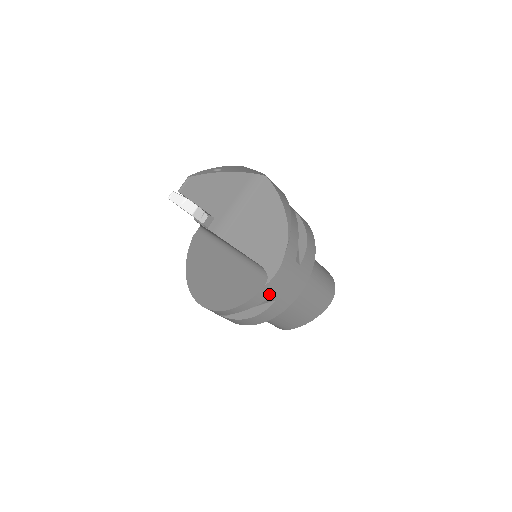
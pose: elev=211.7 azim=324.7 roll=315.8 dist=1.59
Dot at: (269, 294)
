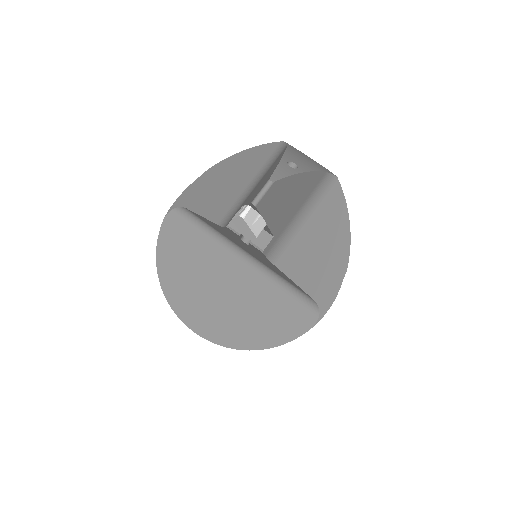
Dot at: occluded
